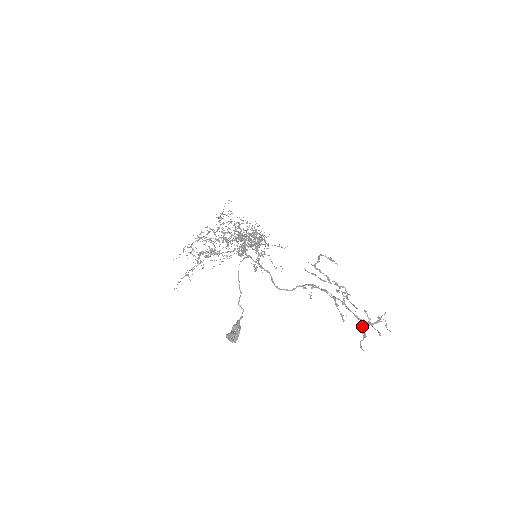
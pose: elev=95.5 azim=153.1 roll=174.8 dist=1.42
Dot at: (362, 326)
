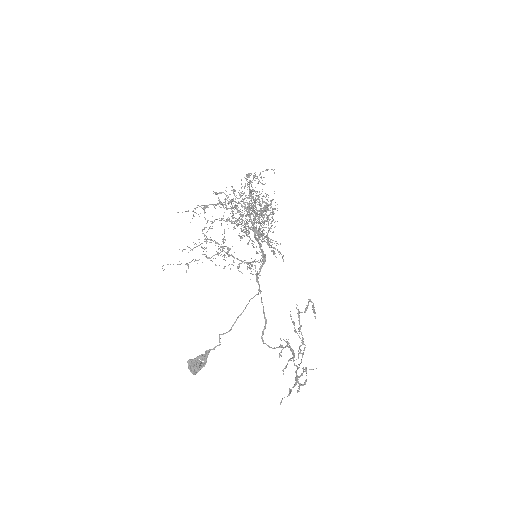
Dot at: (294, 386)
